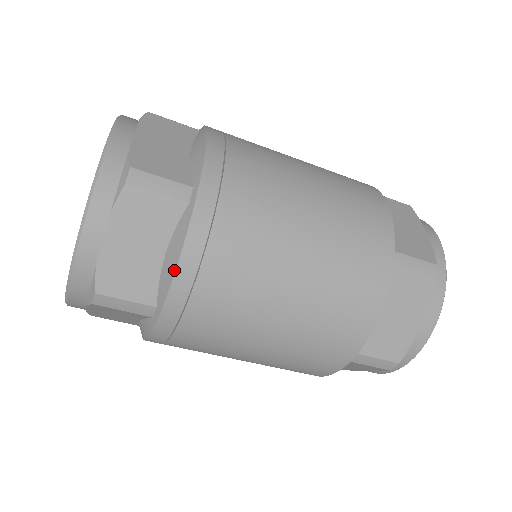
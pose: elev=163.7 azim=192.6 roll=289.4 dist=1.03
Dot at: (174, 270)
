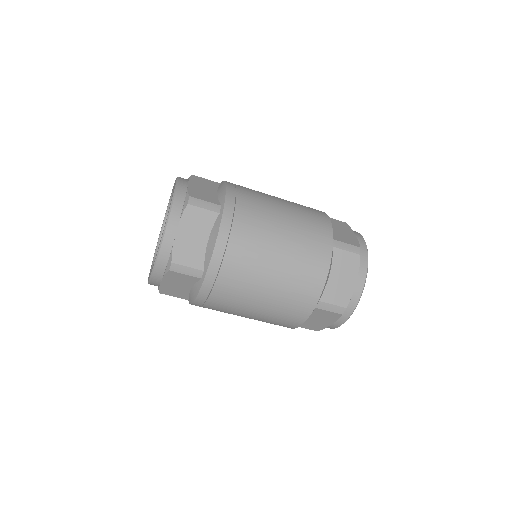
Dot at: (194, 300)
